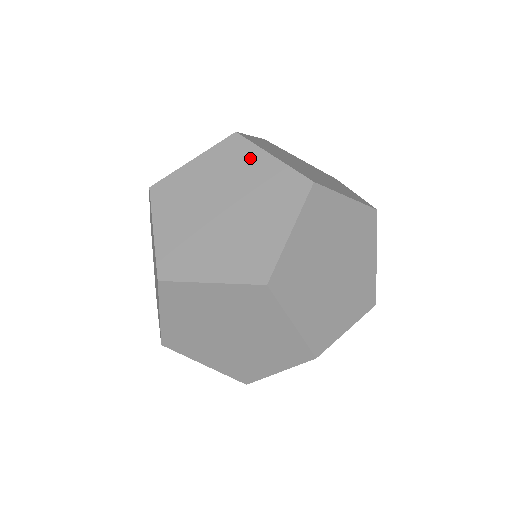
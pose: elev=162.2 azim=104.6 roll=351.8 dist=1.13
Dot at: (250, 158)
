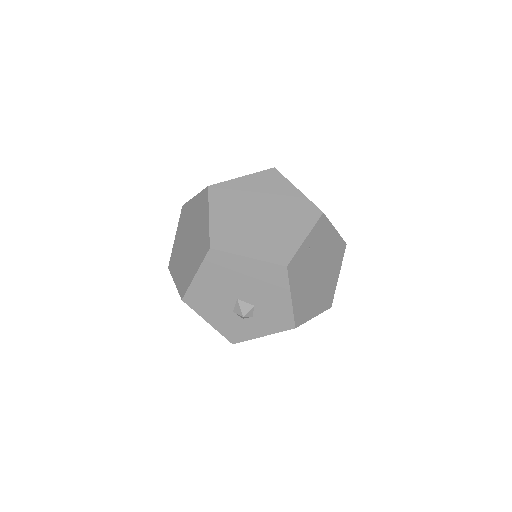
Dot at: occluded
